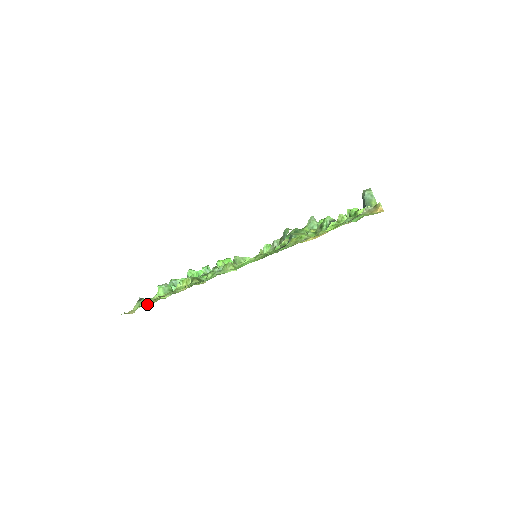
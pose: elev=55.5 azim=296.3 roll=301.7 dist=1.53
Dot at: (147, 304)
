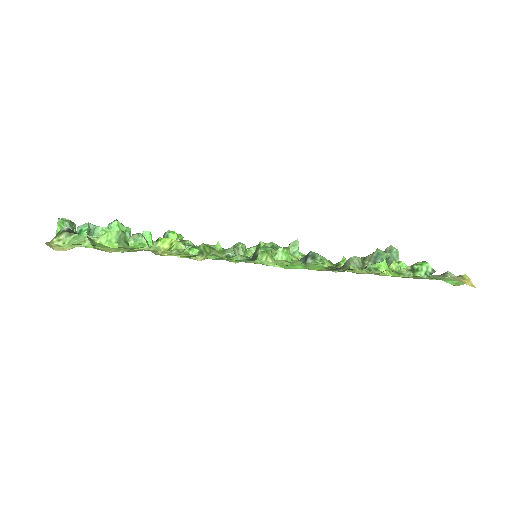
Dot at: (95, 247)
